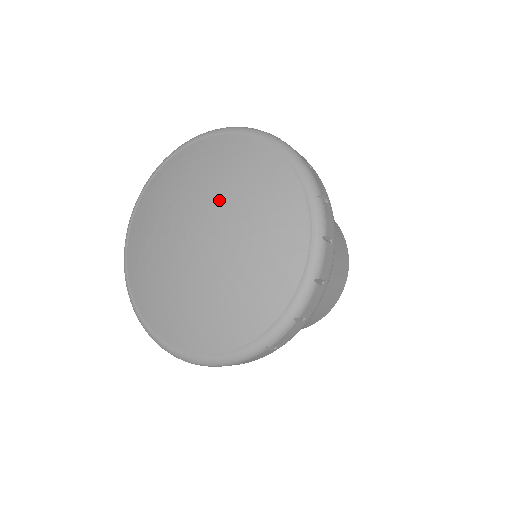
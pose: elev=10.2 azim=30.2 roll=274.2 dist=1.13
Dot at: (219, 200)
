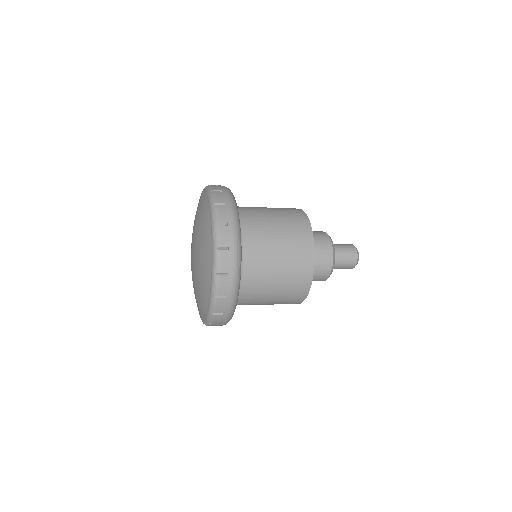
Dot at: (194, 231)
